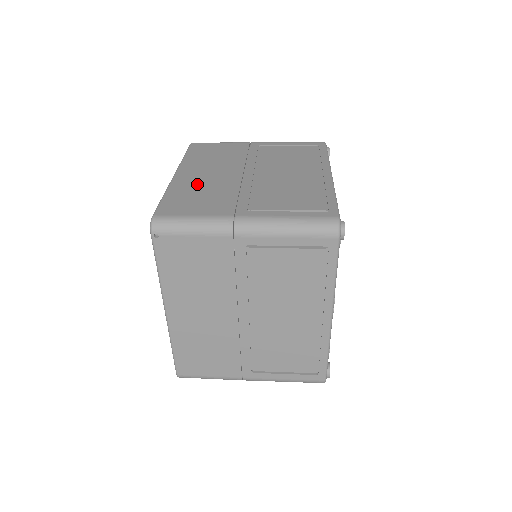
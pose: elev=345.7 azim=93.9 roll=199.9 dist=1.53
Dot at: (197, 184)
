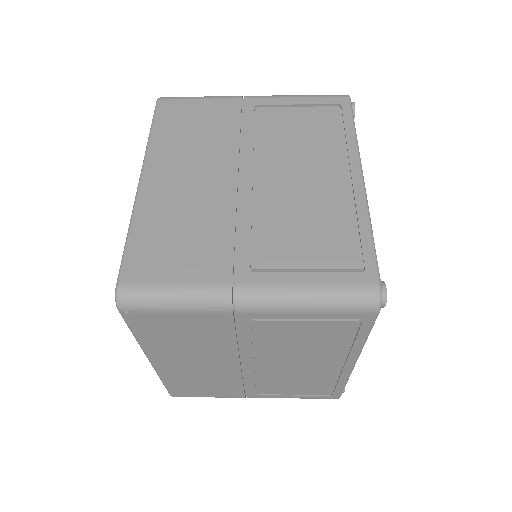
Dot at: (174, 205)
